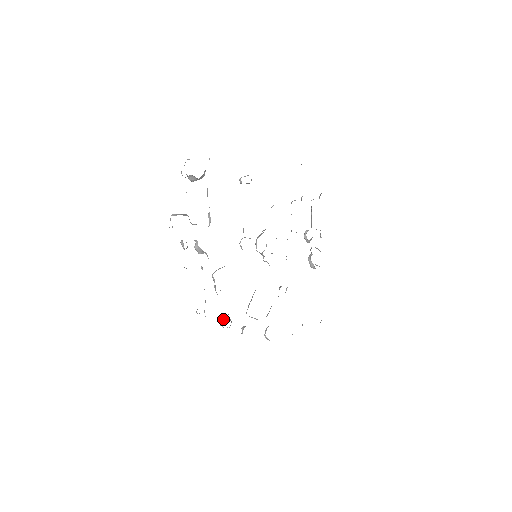
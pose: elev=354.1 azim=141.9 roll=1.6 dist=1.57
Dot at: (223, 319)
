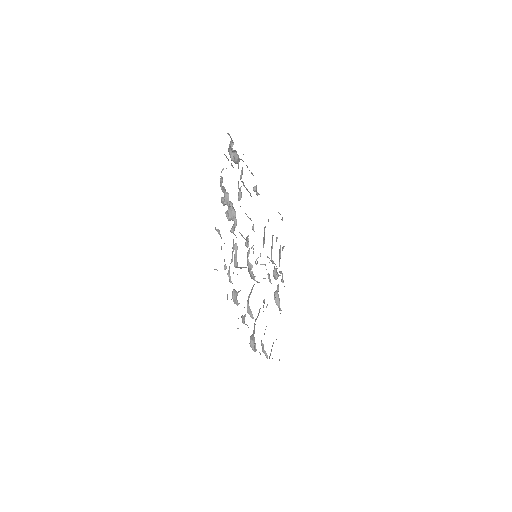
Dot at: (236, 292)
